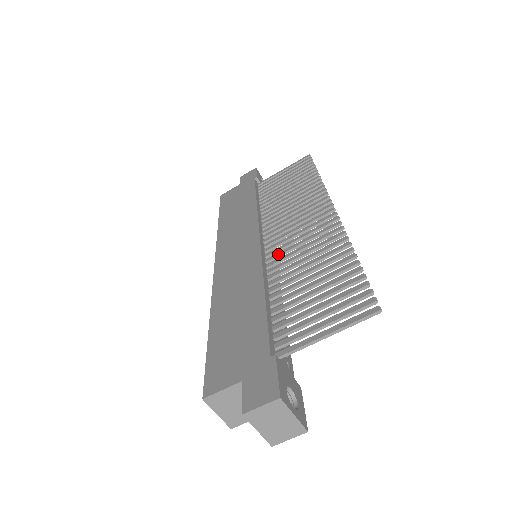
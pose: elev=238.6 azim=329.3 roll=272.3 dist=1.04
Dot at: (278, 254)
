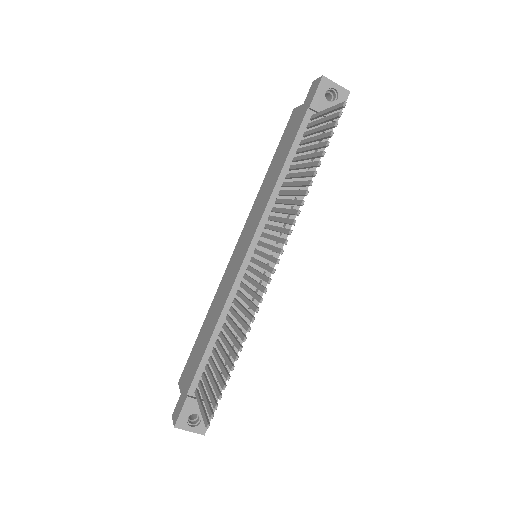
Dot at: (243, 287)
